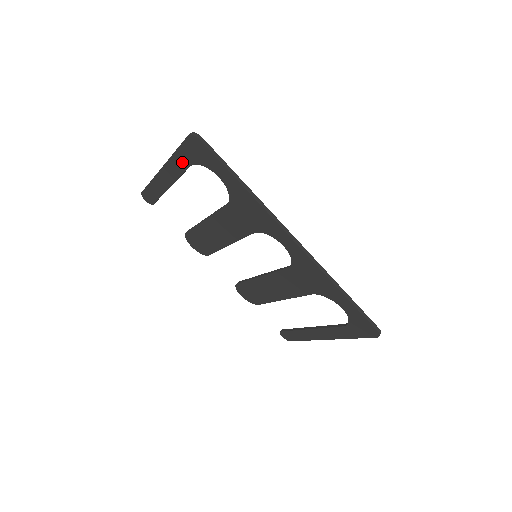
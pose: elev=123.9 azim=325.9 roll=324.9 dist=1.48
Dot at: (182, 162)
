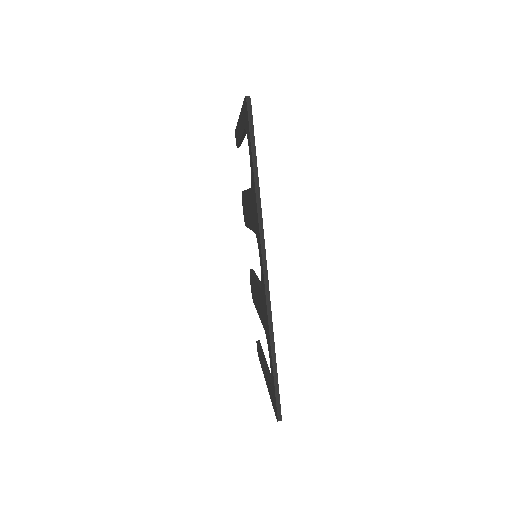
Dot at: (243, 121)
